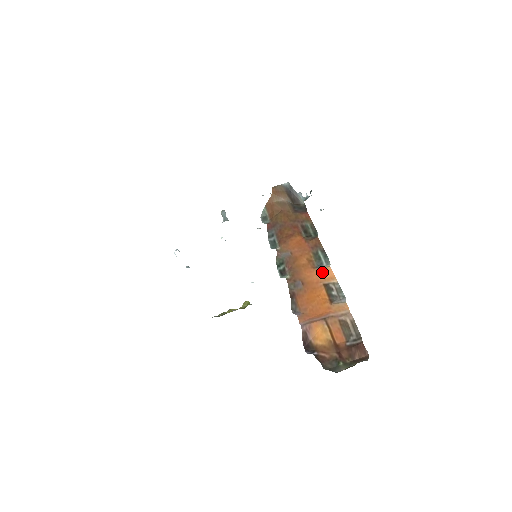
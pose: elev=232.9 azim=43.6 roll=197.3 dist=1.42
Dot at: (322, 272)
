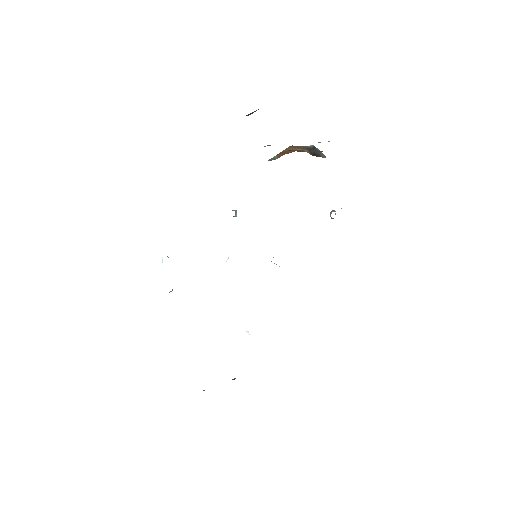
Dot at: occluded
